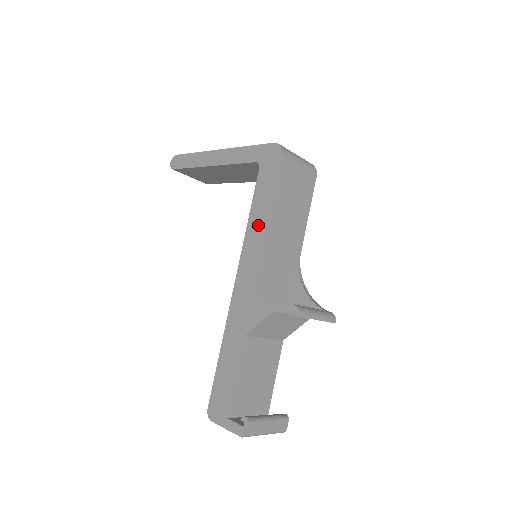
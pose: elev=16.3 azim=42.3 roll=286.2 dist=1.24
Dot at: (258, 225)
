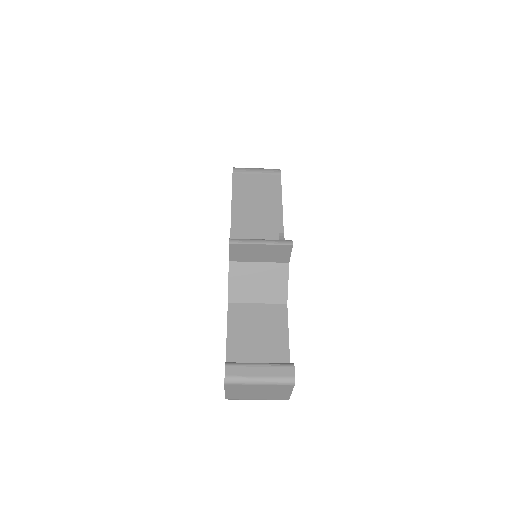
Dot at: occluded
